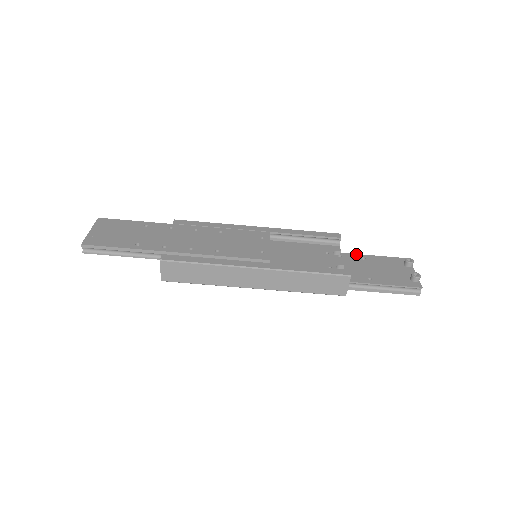
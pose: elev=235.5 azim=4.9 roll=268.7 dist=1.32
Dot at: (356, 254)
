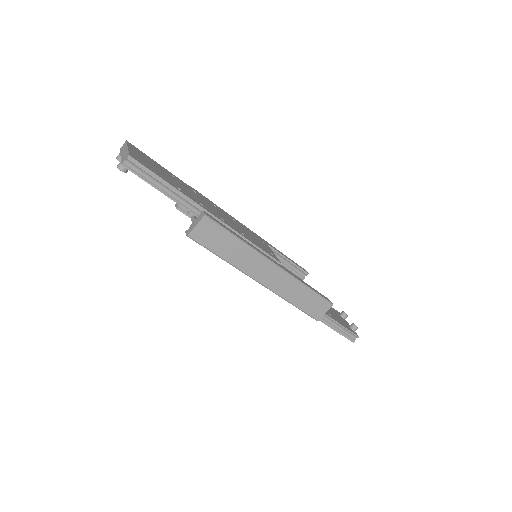
Dot at: occluded
